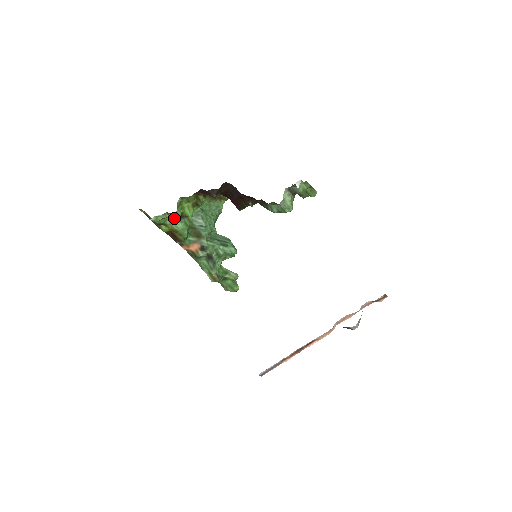
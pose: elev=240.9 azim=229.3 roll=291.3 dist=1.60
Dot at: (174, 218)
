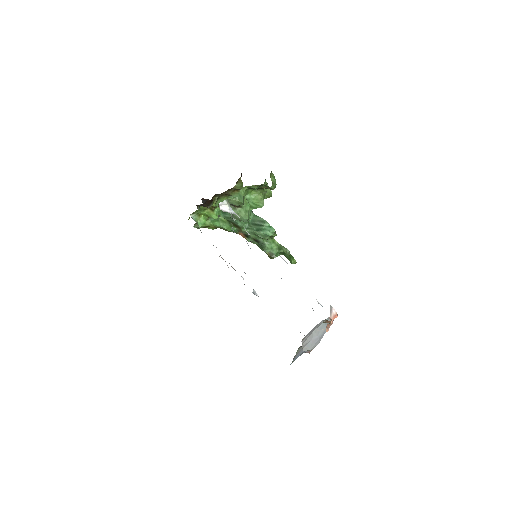
Dot at: (212, 219)
